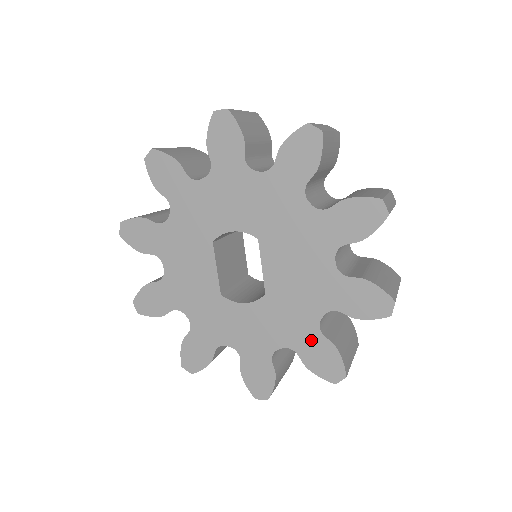
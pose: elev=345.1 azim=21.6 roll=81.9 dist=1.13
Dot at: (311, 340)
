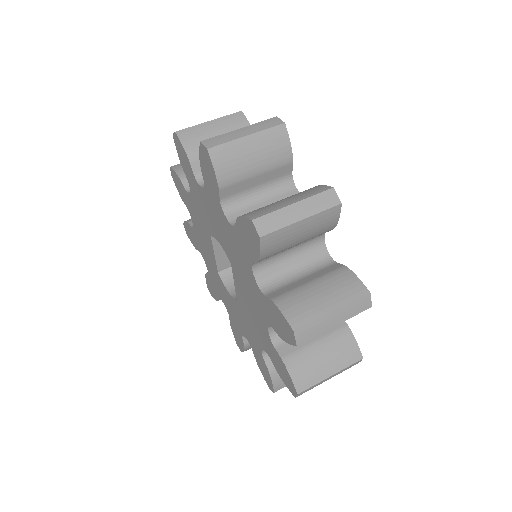
Dot at: (258, 353)
